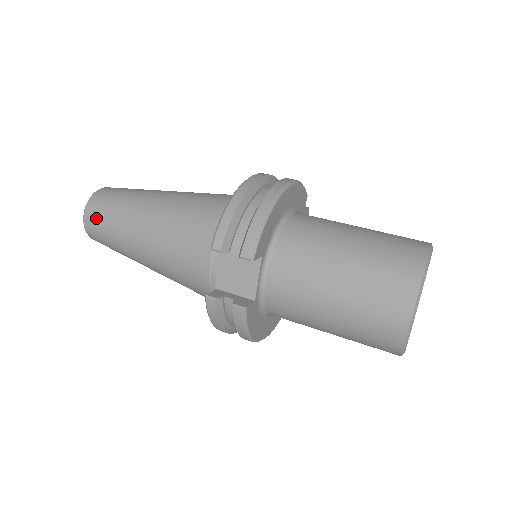
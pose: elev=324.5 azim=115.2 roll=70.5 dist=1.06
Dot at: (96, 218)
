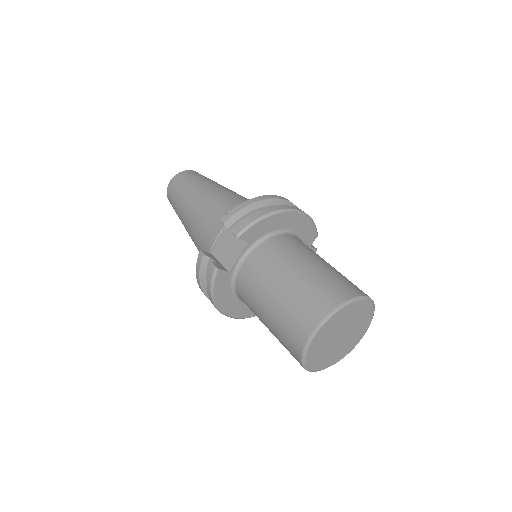
Dot at: (176, 184)
